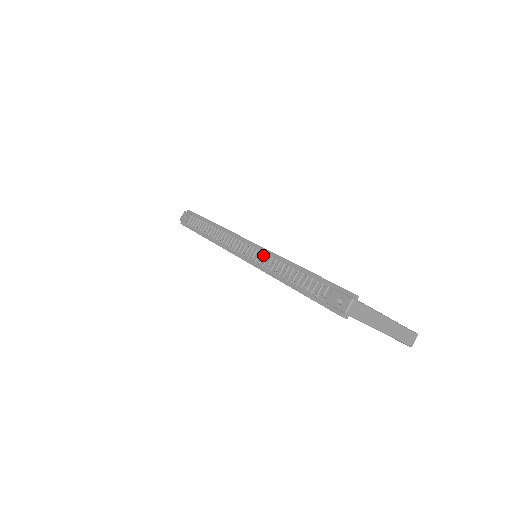
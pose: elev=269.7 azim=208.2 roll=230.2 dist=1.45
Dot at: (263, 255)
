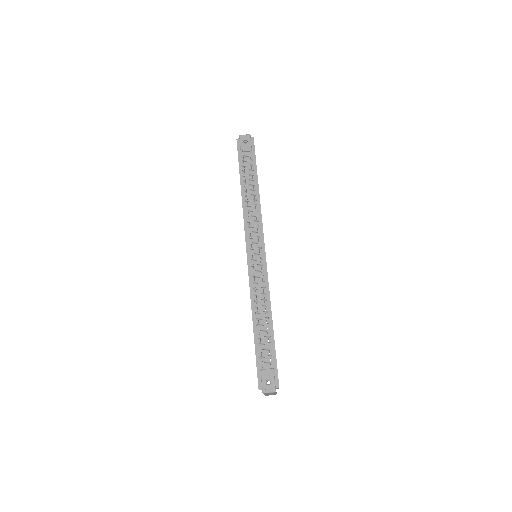
Dot at: (262, 276)
